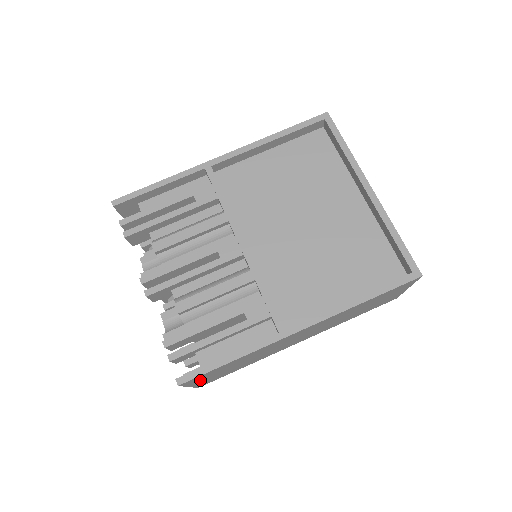
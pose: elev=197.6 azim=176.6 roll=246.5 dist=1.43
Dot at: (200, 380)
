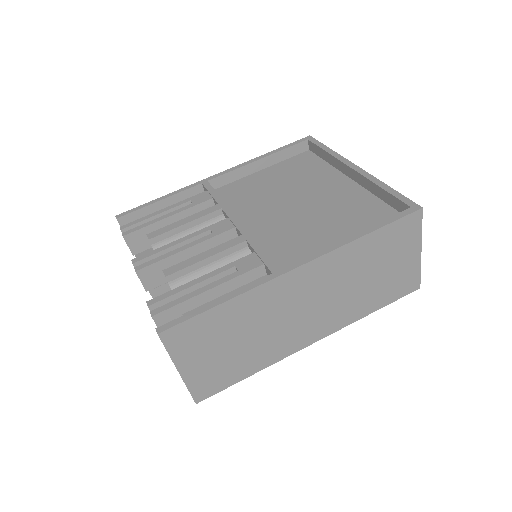
Dot at: (190, 354)
